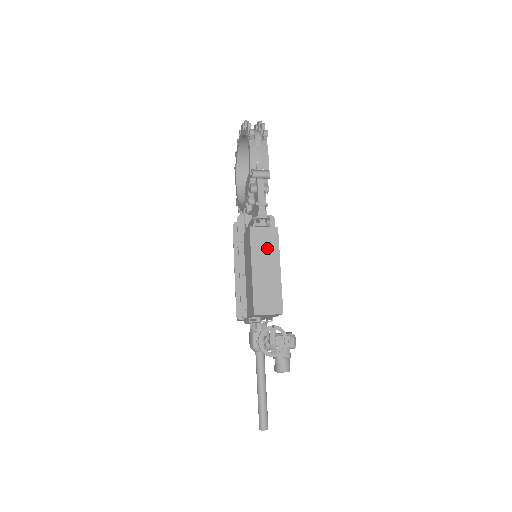
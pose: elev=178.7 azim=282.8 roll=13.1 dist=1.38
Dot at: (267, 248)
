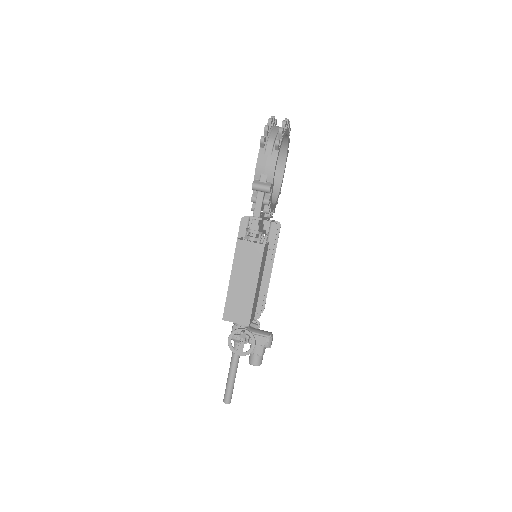
Dot at: (249, 263)
